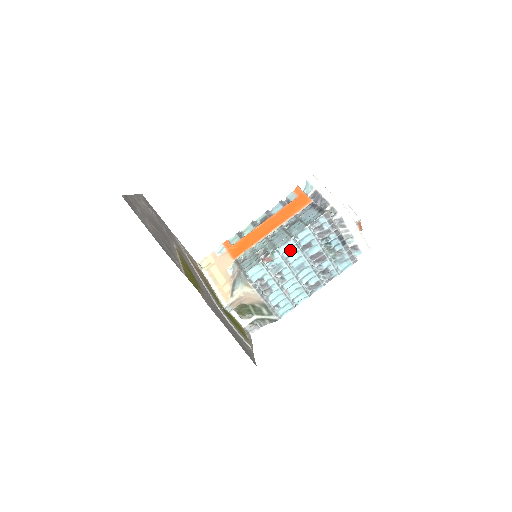
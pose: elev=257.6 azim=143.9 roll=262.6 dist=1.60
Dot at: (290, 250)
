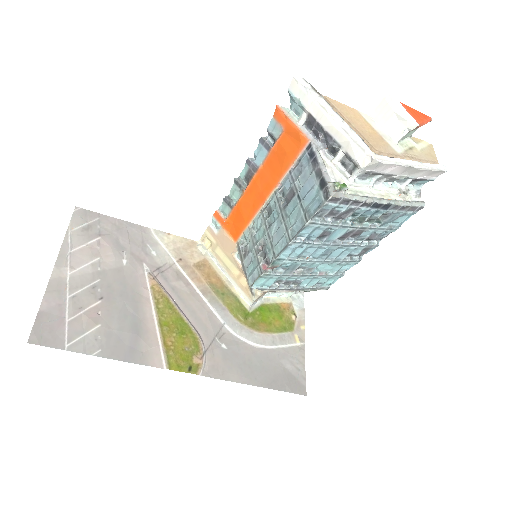
Dot at: (298, 249)
